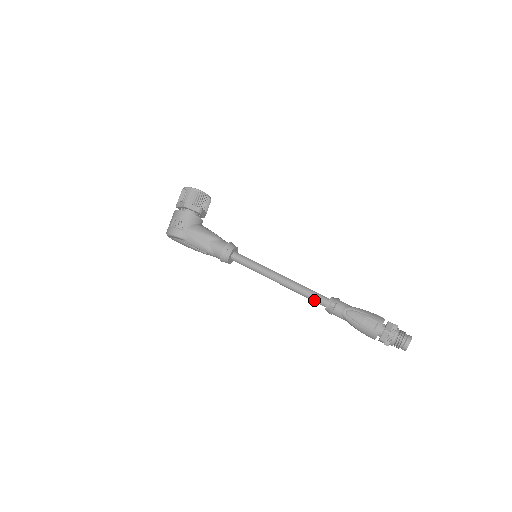
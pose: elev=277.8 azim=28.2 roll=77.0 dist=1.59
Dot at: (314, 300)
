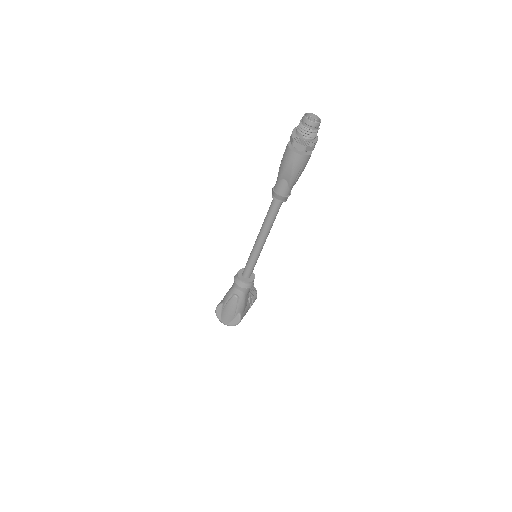
Dot at: (270, 209)
